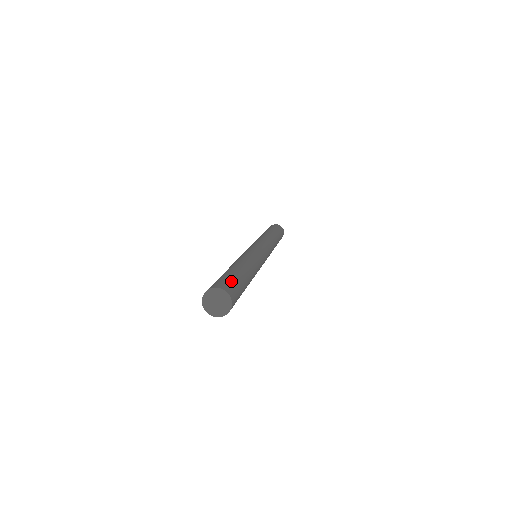
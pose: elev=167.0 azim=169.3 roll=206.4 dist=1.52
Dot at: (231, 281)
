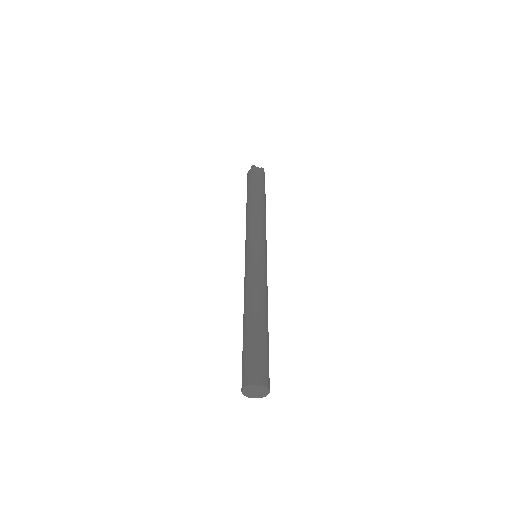
Dot at: (261, 360)
